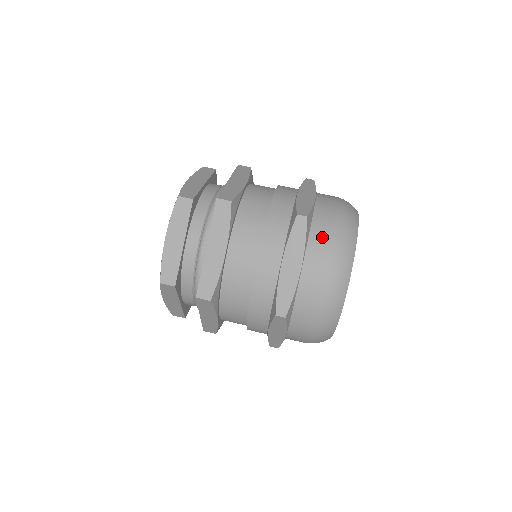
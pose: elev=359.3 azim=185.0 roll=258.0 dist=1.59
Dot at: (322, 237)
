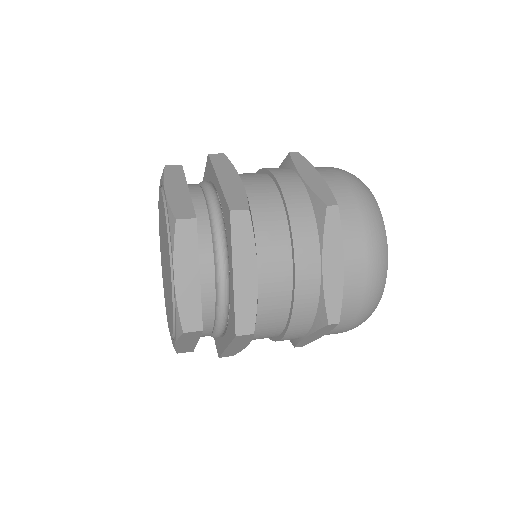
Dot at: (354, 223)
